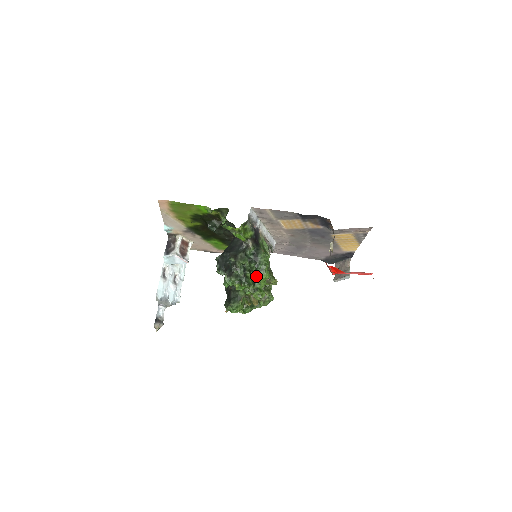
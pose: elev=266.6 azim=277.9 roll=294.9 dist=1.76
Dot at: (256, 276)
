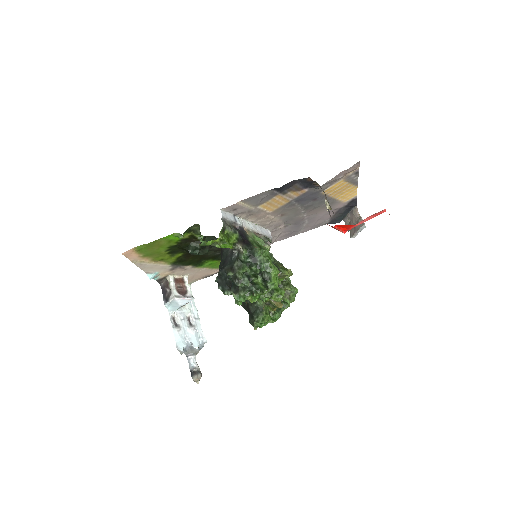
Dot at: (264, 278)
